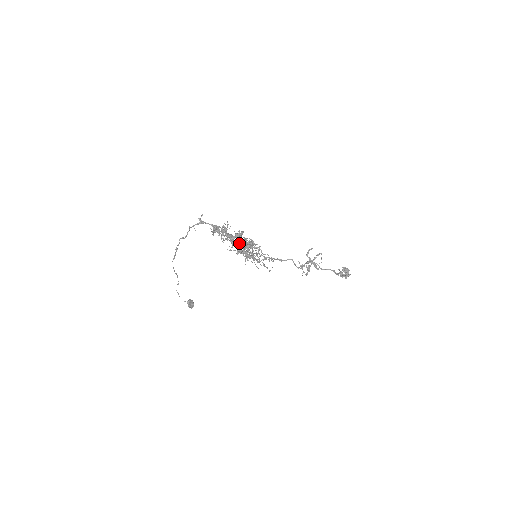
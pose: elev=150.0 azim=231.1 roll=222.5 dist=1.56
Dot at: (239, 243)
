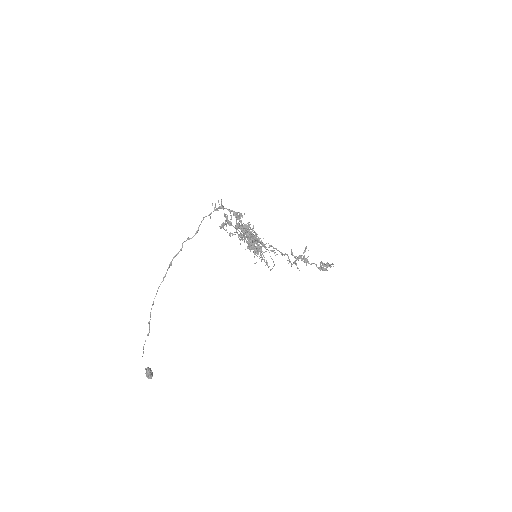
Dot at: (249, 235)
